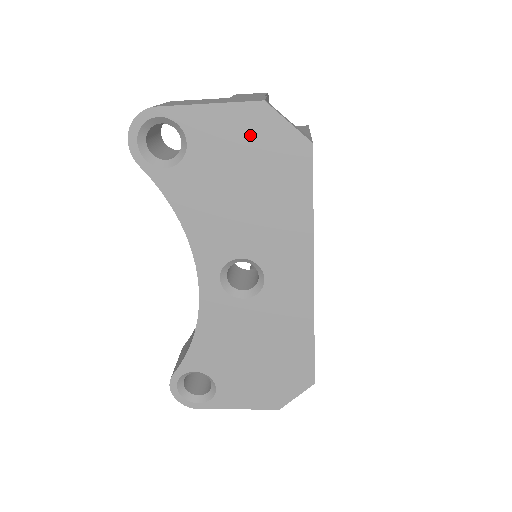
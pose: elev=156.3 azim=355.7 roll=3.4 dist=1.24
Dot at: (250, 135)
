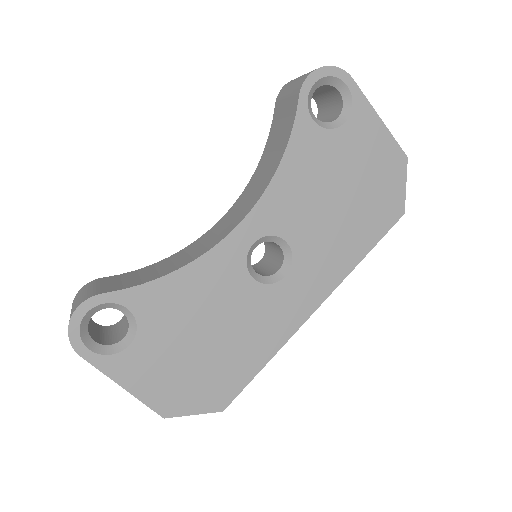
Dot at: (381, 167)
